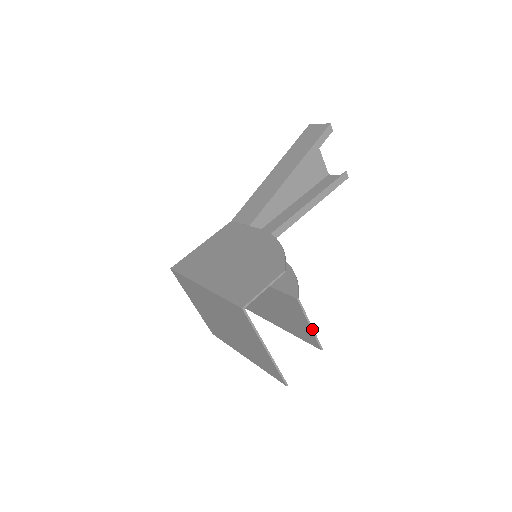
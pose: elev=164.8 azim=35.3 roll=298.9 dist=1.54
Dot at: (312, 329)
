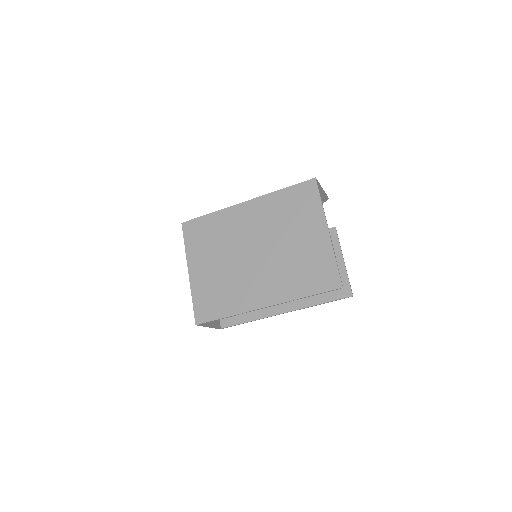
Dot at: (345, 266)
